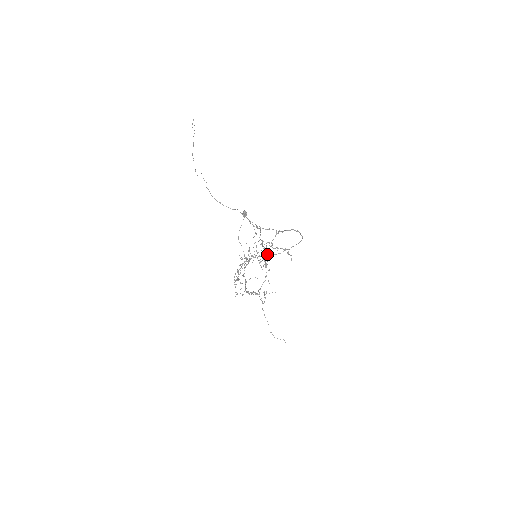
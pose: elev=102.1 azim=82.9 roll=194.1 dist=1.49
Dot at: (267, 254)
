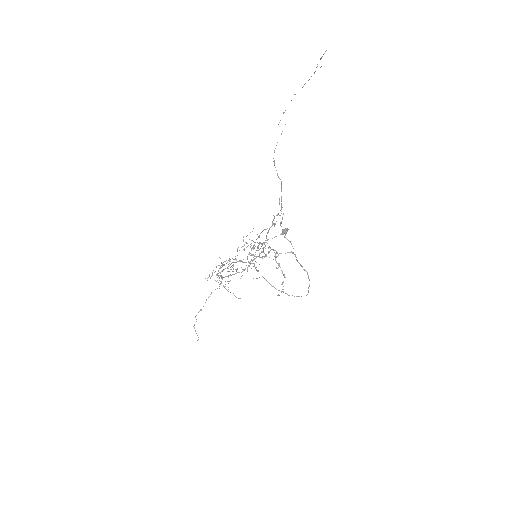
Dot at: (265, 246)
